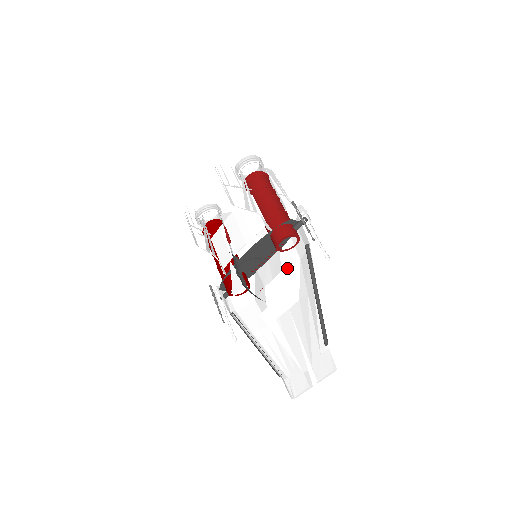
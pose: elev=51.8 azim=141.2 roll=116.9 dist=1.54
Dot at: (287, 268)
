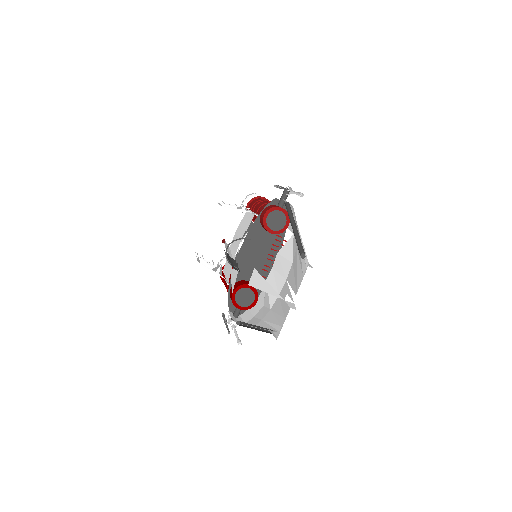
Dot at: (282, 247)
